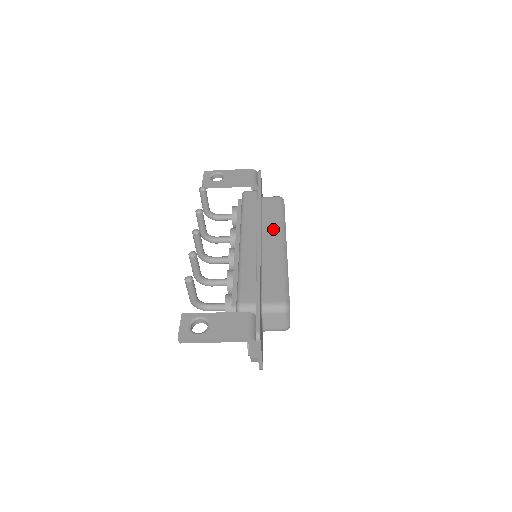
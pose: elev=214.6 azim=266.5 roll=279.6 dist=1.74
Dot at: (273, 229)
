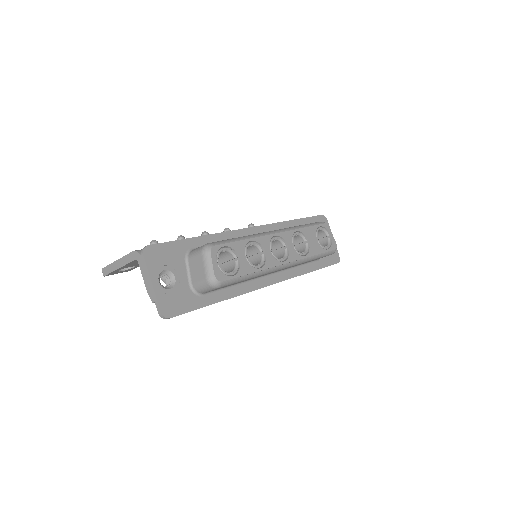
Dot at: occluded
